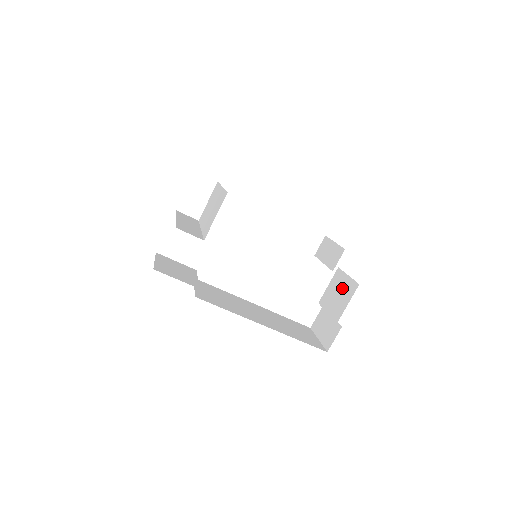
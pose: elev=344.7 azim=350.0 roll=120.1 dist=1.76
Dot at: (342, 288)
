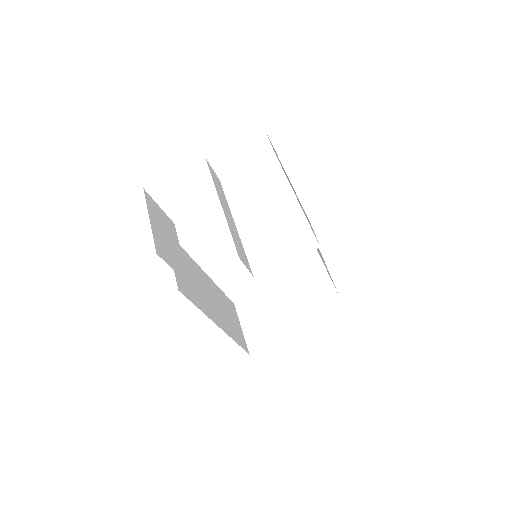
Dot at: (297, 303)
